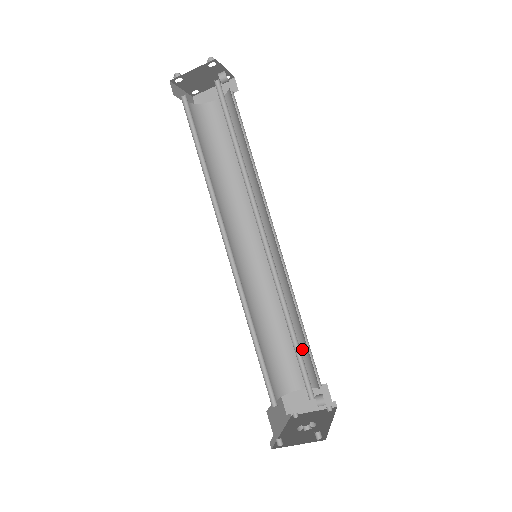
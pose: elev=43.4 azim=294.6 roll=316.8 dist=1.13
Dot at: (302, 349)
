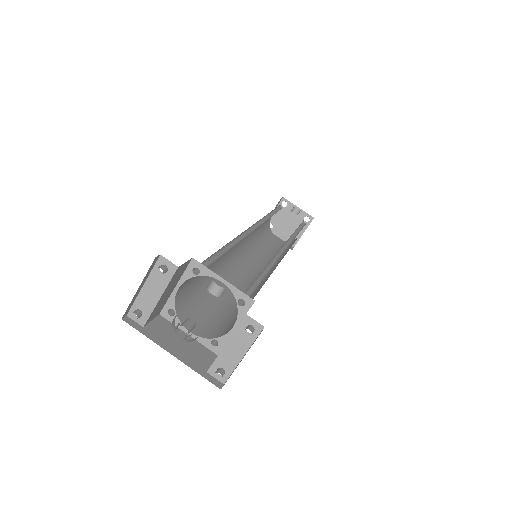
Dot at: occluded
